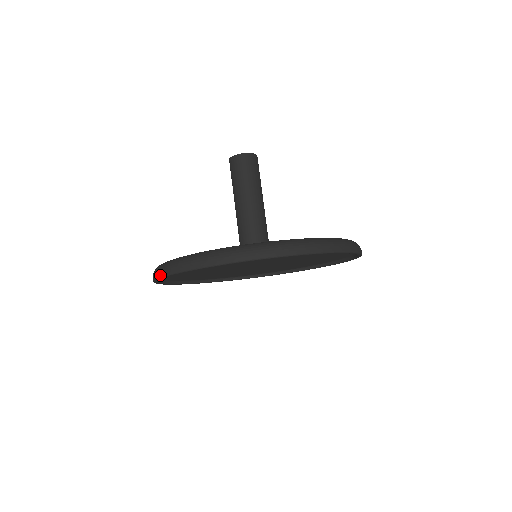
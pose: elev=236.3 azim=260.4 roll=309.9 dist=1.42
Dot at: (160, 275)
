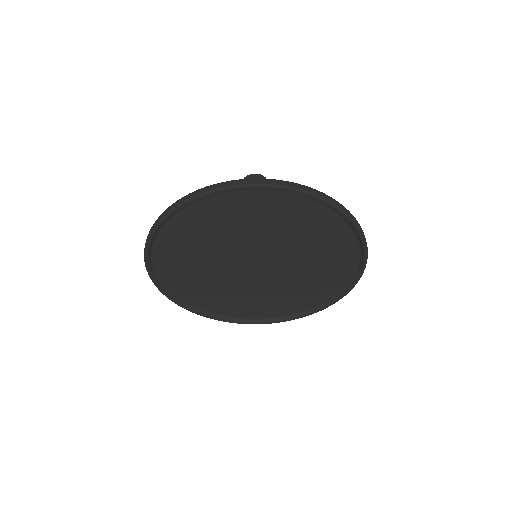
Dot at: (159, 219)
